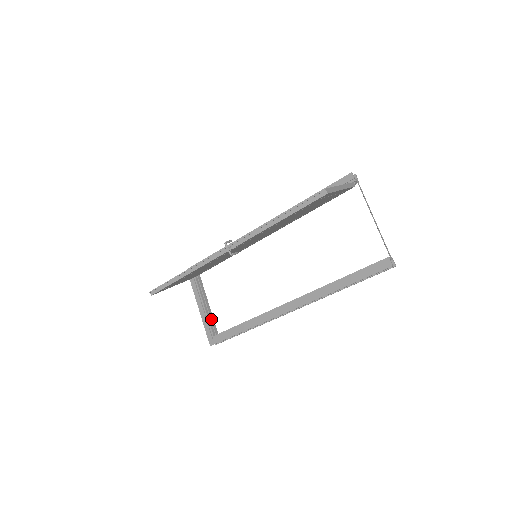
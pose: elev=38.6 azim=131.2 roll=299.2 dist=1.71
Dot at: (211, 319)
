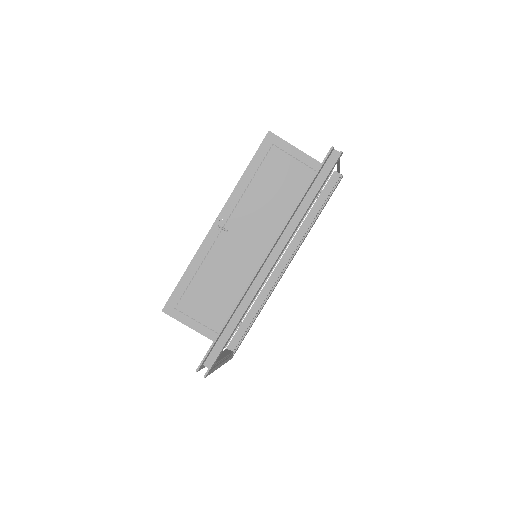
Dot at: occluded
